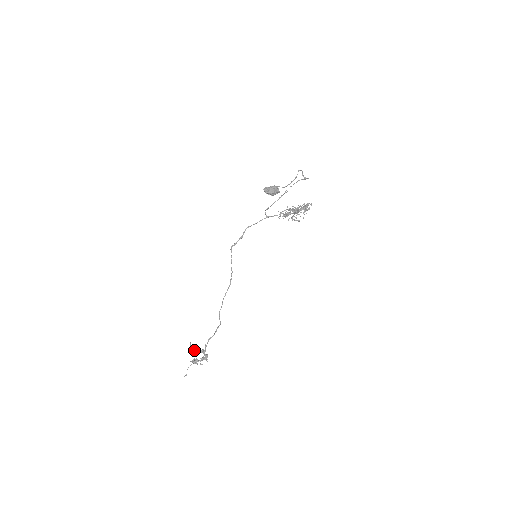
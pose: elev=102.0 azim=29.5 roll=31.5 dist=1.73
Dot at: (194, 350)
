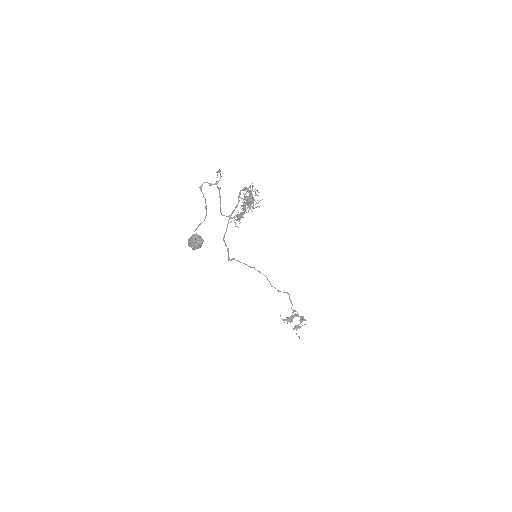
Dot at: (288, 320)
